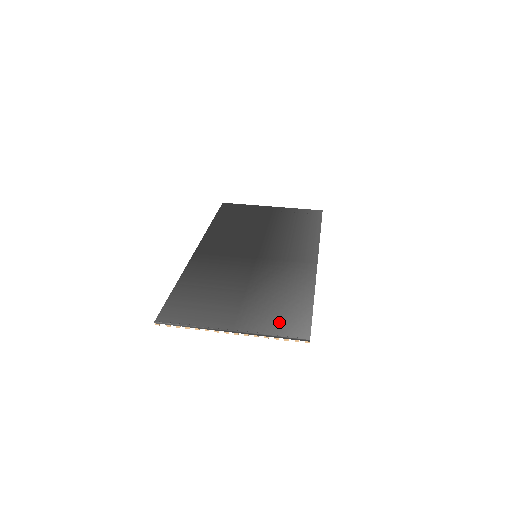
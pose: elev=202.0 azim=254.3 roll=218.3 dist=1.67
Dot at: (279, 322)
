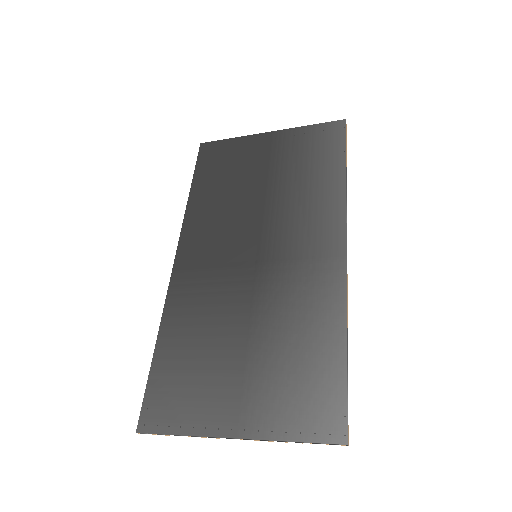
Dot at: (299, 409)
